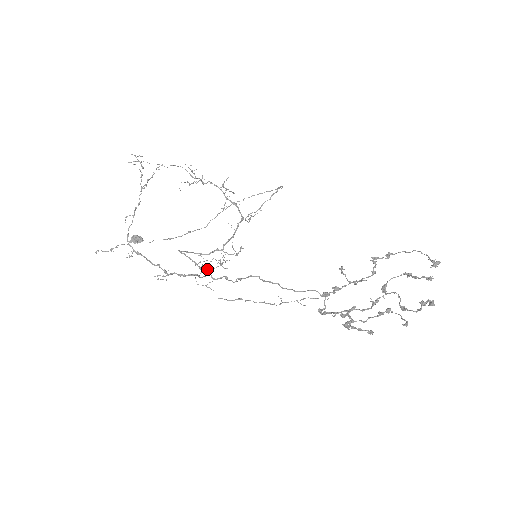
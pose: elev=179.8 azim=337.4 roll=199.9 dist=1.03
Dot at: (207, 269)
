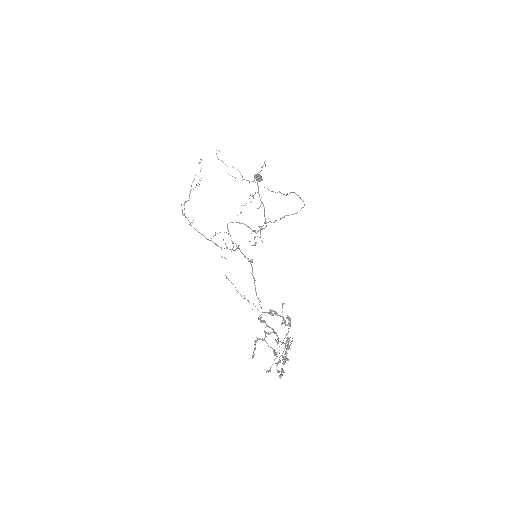
Dot at: (236, 245)
